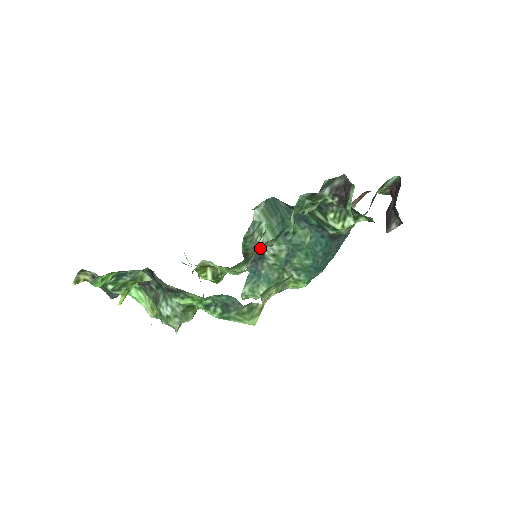
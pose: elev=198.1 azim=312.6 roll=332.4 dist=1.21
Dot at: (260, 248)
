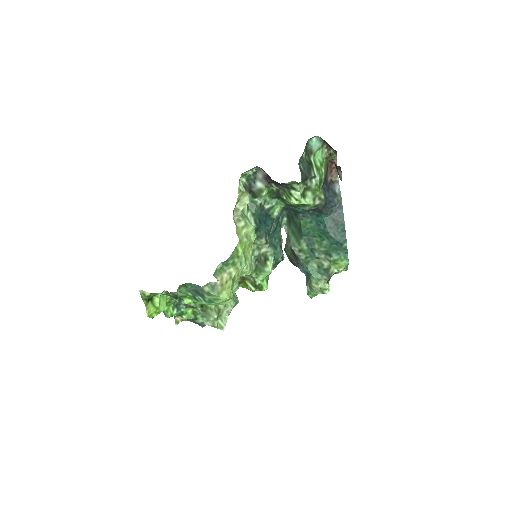
Dot at: (267, 250)
